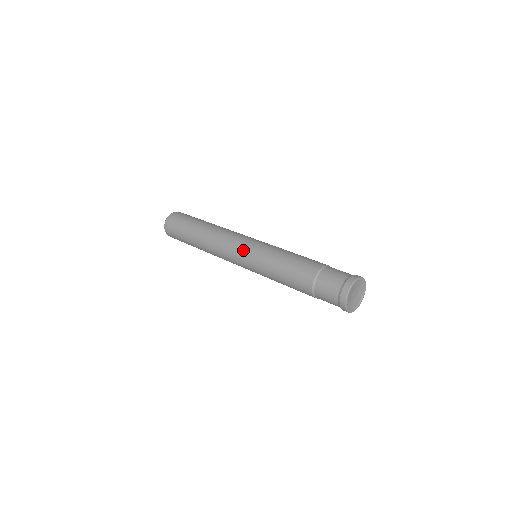
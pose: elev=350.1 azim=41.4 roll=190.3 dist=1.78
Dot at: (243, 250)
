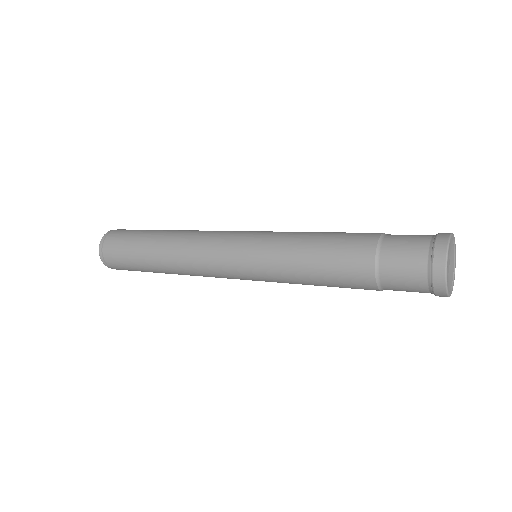
Dot at: (235, 251)
